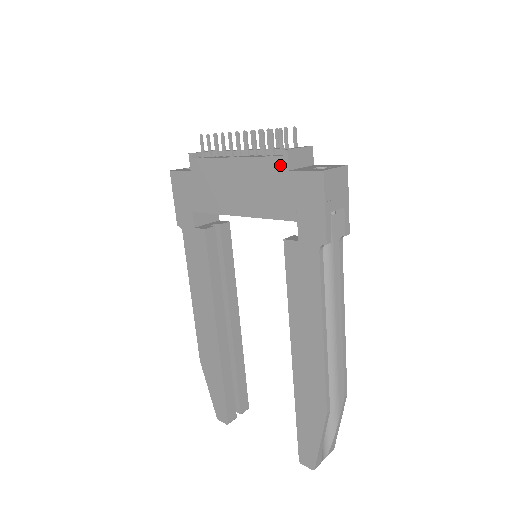
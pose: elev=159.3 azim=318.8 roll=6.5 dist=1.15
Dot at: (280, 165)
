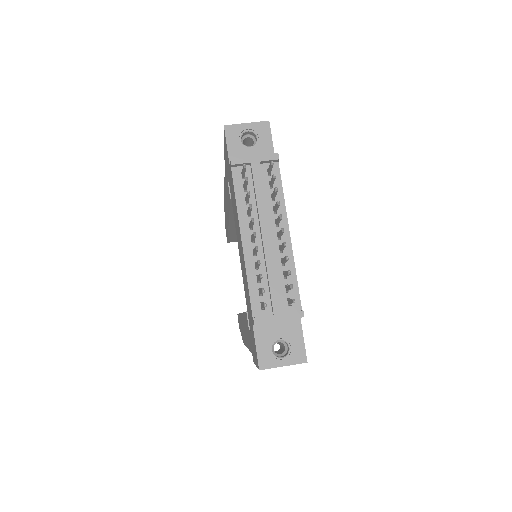
Dot at: (251, 313)
